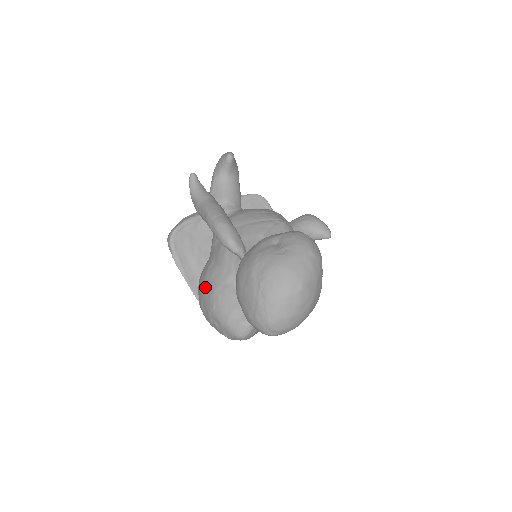
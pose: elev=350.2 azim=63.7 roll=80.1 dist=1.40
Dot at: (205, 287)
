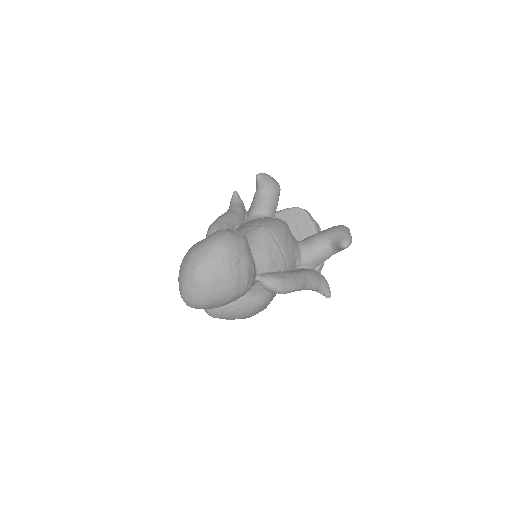
Dot at: occluded
